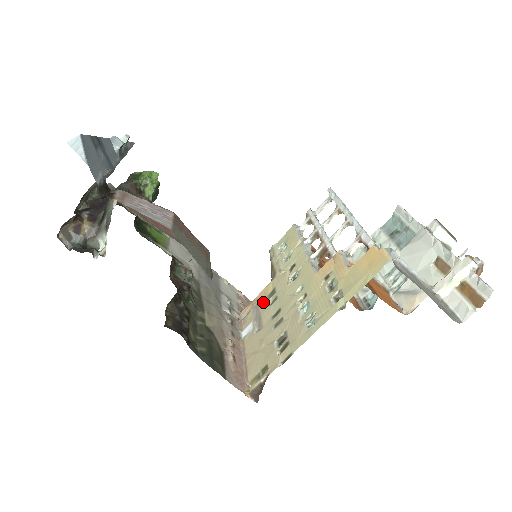
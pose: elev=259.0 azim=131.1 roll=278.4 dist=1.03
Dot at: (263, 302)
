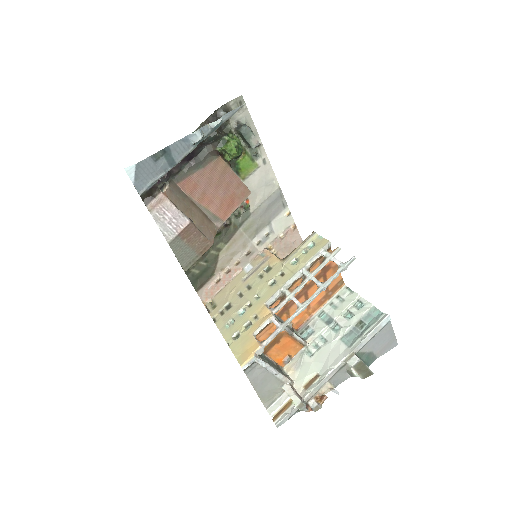
Dot at: (265, 266)
